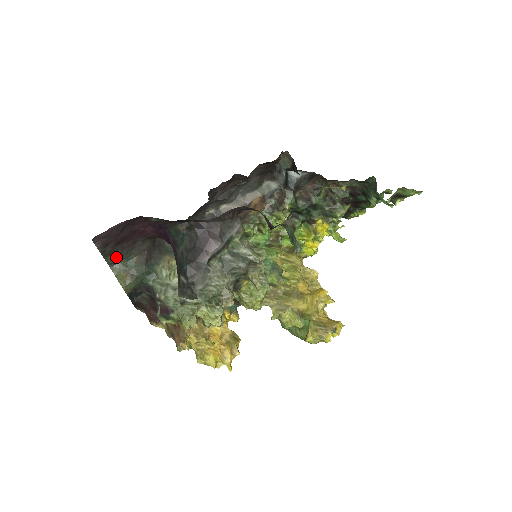
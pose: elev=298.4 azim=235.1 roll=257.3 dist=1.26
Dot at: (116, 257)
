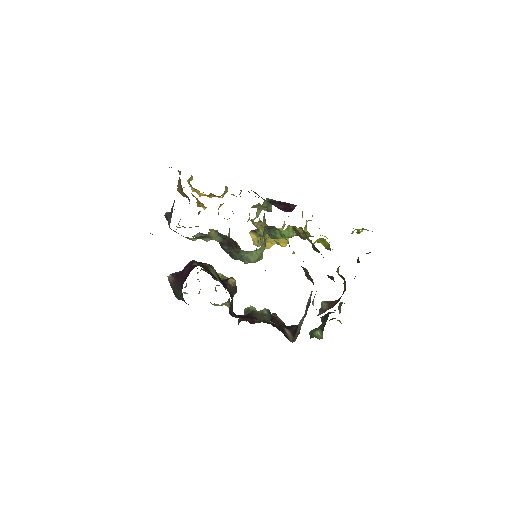
Dot at: occluded
